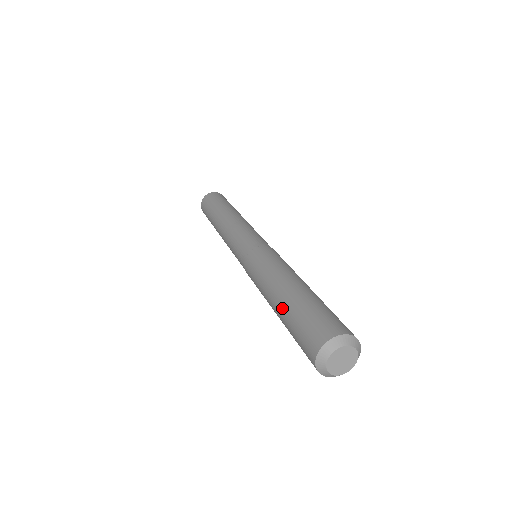
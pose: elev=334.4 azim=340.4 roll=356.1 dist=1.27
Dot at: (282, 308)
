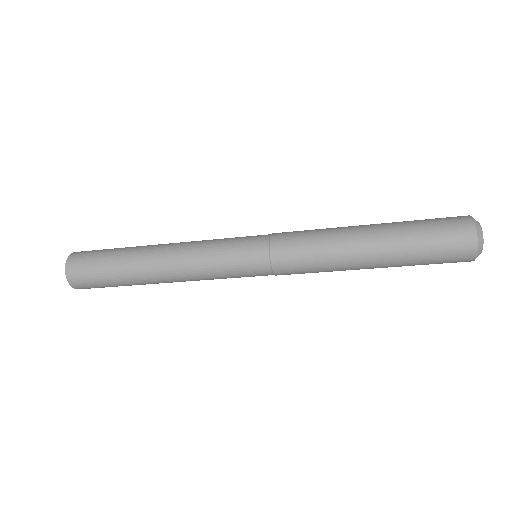
Dot at: (392, 247)
